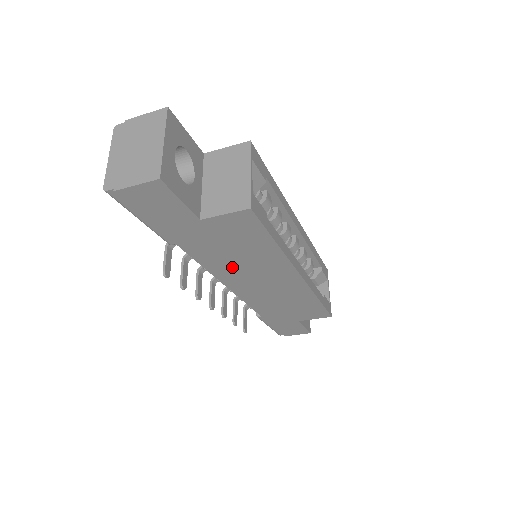
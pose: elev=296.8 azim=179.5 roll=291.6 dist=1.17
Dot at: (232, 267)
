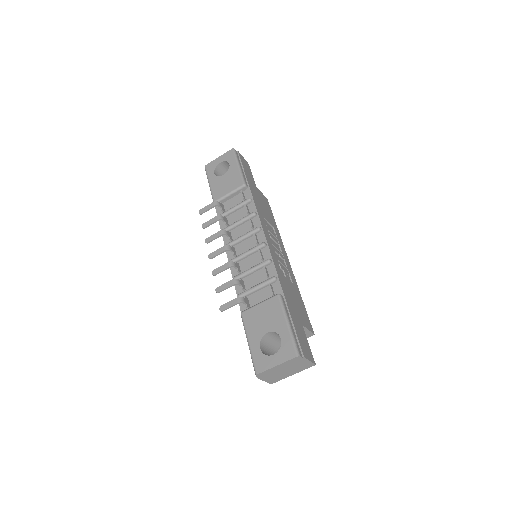
Dot at: occluded
